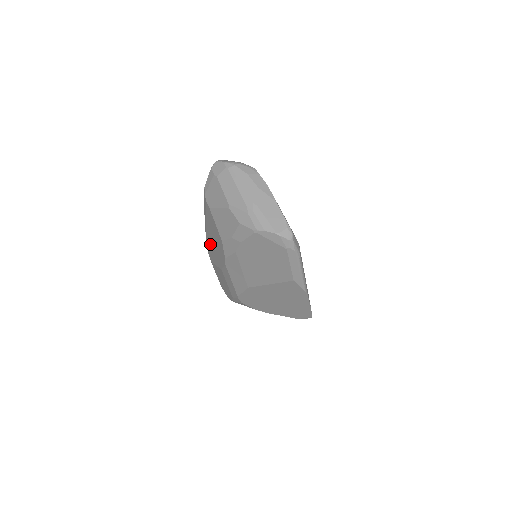
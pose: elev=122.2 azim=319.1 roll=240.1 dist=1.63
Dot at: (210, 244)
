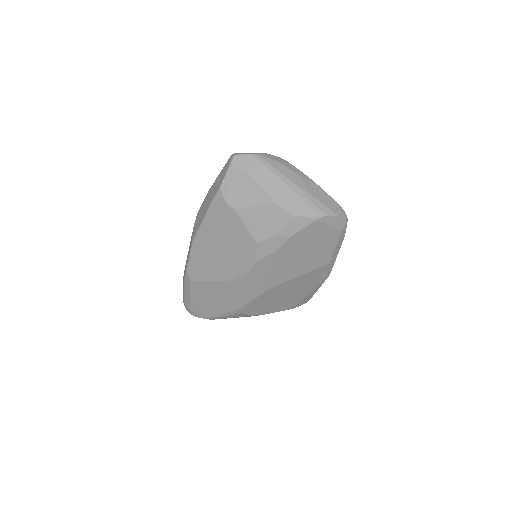
Dot at: (204, 258)
